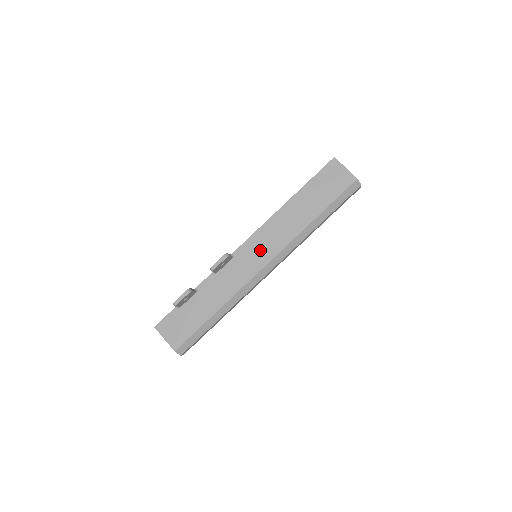
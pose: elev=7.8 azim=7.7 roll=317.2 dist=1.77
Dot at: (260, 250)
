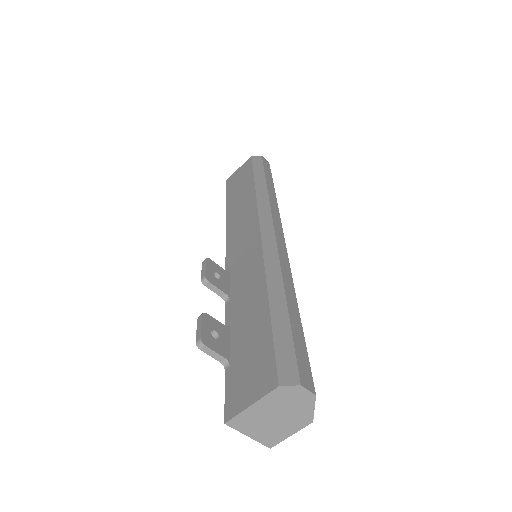
Dot at: (243, 239)
